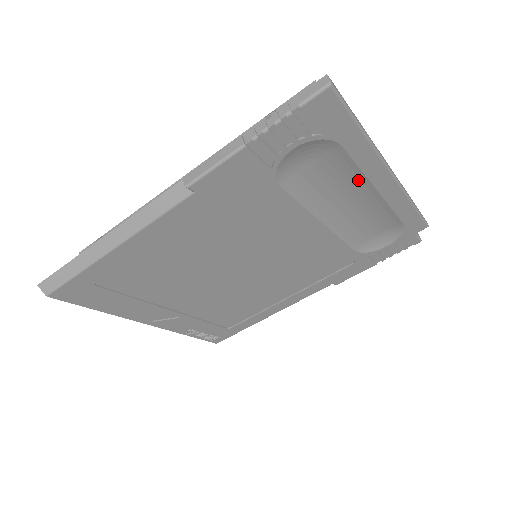
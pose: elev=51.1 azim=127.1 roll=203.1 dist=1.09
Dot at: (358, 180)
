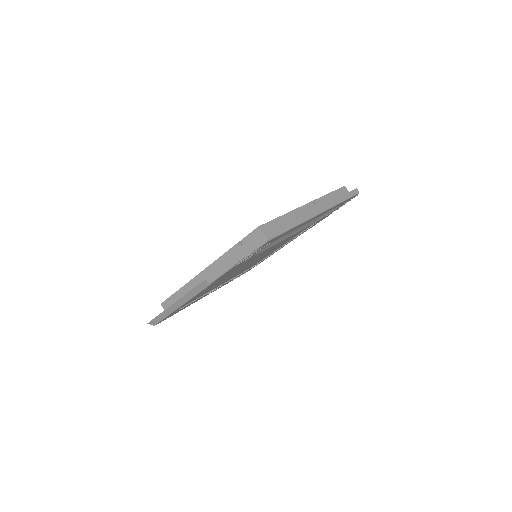
Dot at: occluded
